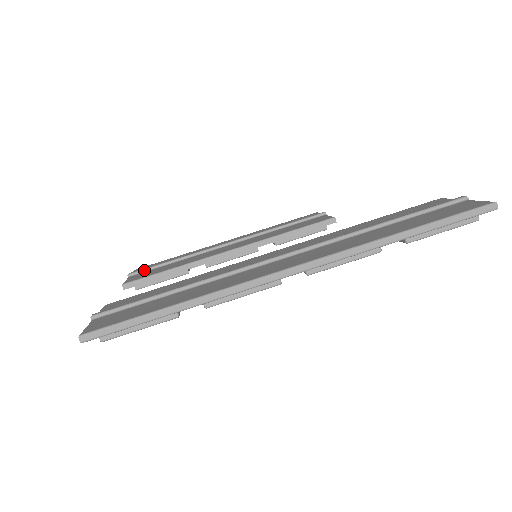
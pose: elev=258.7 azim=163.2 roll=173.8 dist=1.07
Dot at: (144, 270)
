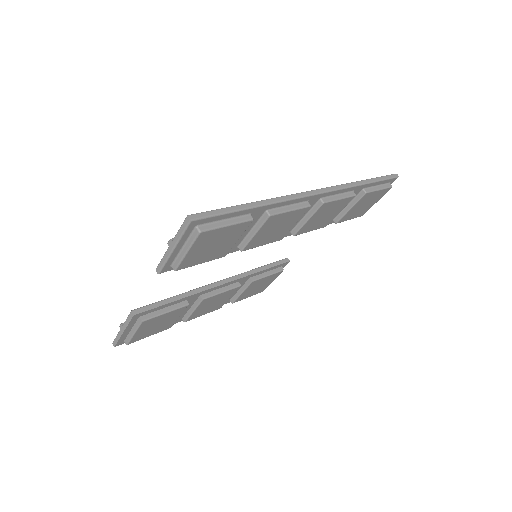
Dot at: occluded
